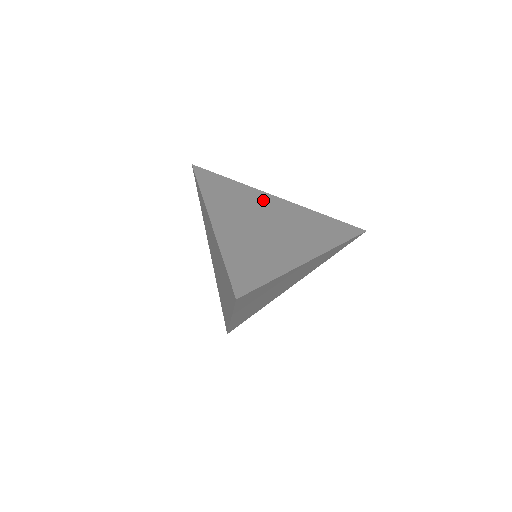
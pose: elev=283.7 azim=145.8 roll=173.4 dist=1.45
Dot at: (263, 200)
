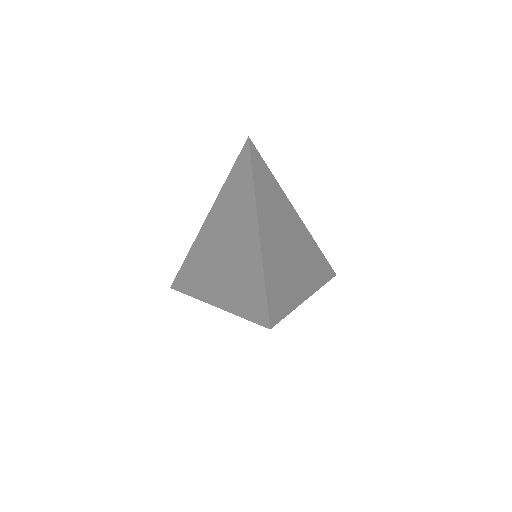
Dot at: (288, 211)
